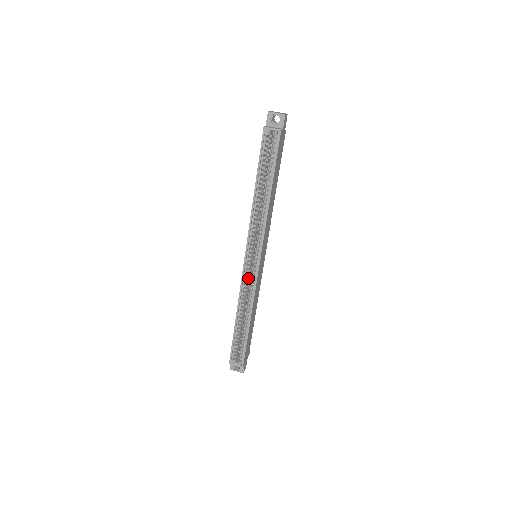
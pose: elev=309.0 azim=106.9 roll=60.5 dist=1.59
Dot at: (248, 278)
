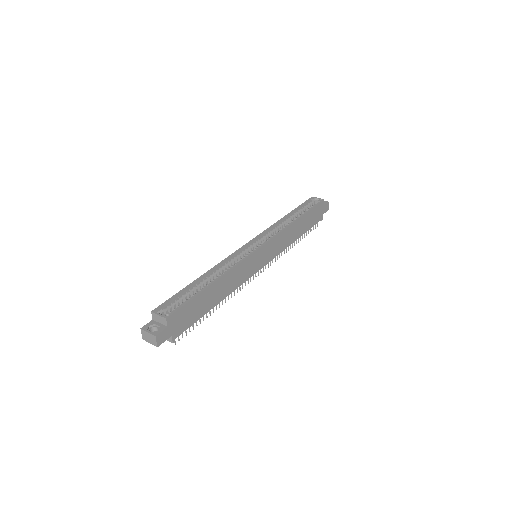
Dot at: (240, 257)
